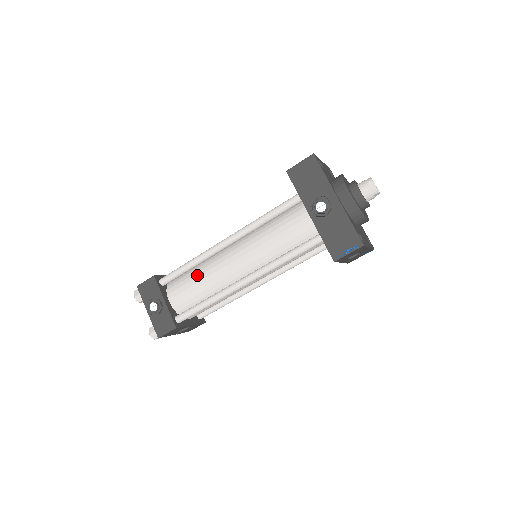
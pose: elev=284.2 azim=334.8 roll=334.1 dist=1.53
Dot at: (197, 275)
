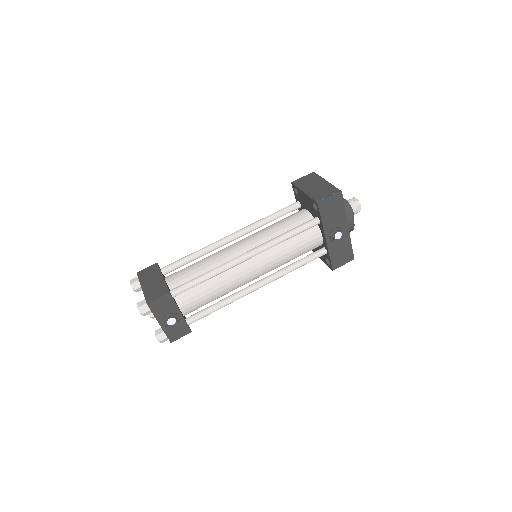
Dot at: (212, 285)
